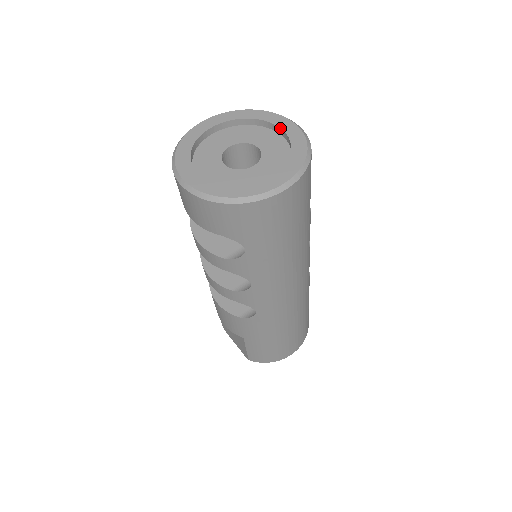
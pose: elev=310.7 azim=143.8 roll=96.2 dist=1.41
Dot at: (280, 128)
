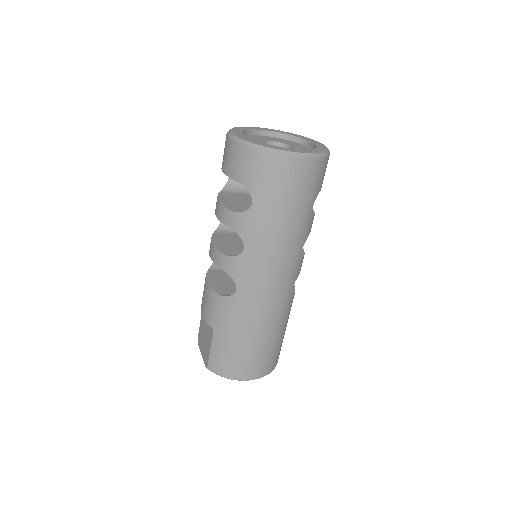
Dot at: (312, 143)
